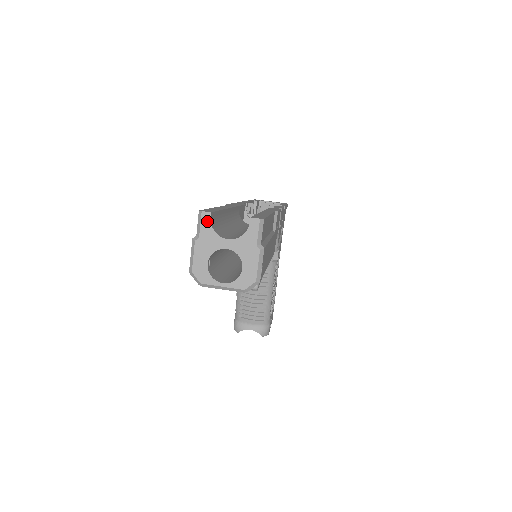
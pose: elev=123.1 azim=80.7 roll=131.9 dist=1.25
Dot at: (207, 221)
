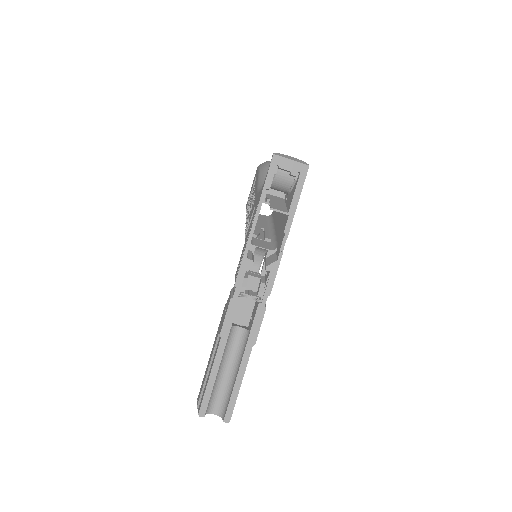
Dot at: (203, 415)
